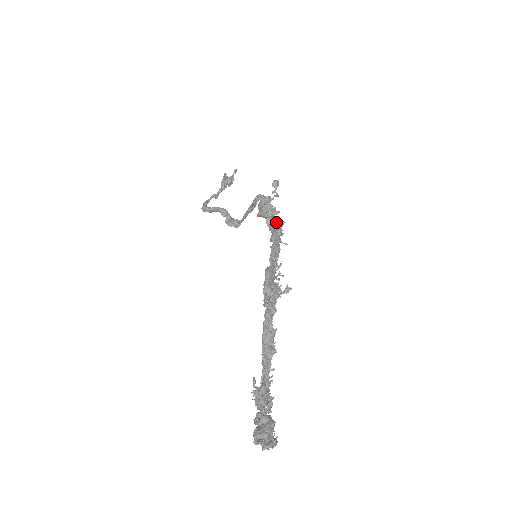
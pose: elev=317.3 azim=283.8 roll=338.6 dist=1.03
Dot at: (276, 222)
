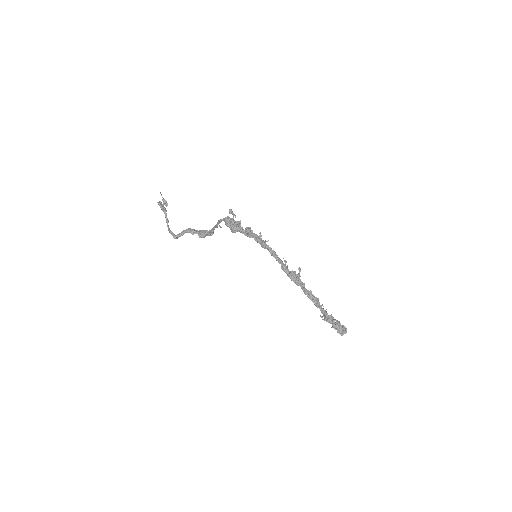
Dot at: (255, 235)
